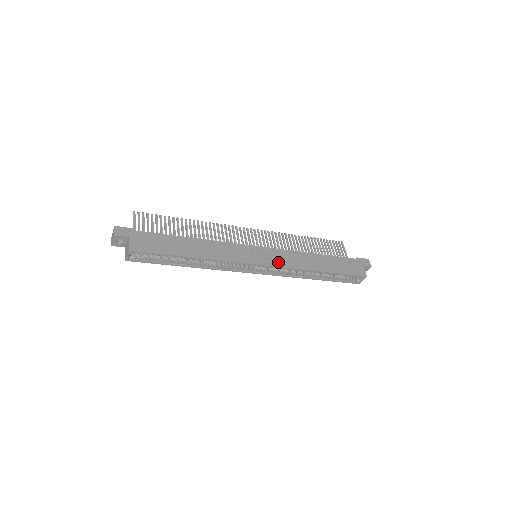
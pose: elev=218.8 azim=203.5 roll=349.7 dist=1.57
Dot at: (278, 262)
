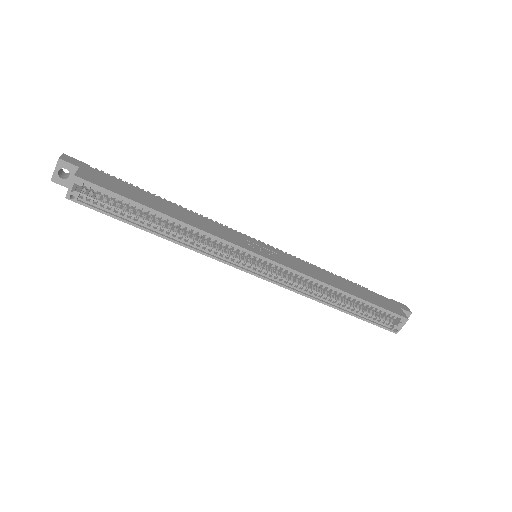
Dot at: (287, 263)
